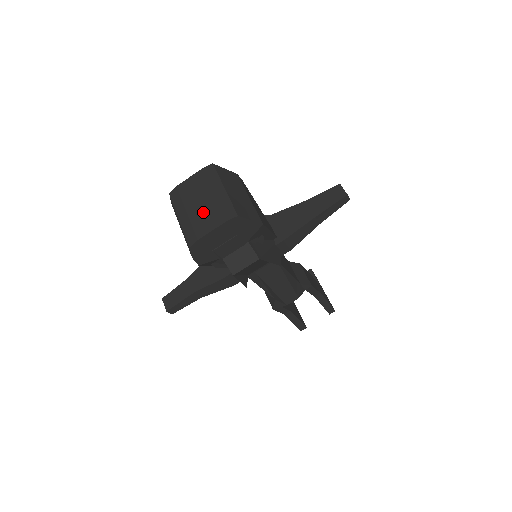
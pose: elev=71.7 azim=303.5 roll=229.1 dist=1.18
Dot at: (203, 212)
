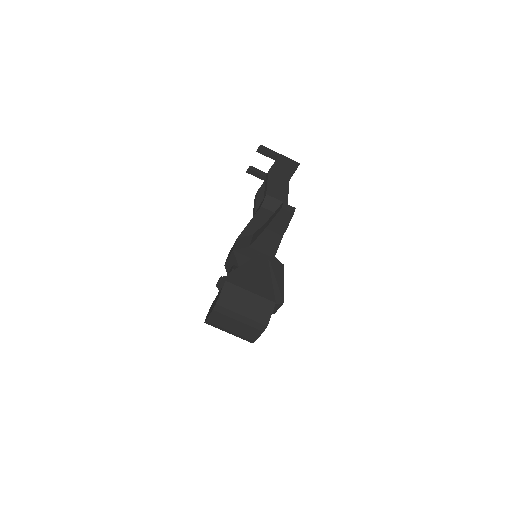
Dot at: (243, 330)
